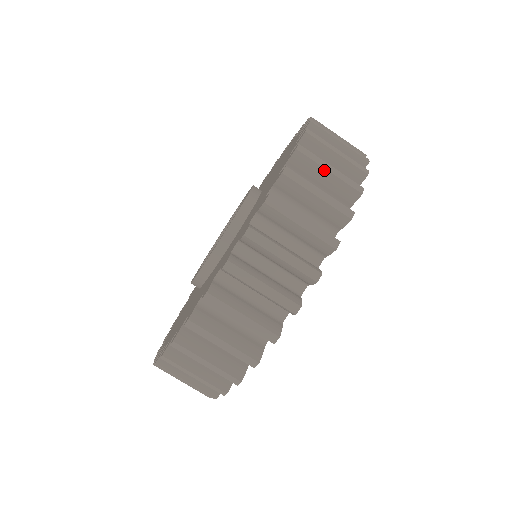
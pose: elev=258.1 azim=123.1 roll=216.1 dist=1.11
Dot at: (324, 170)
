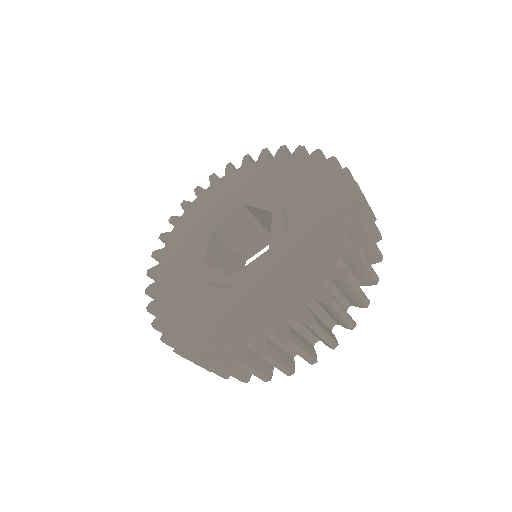
Dot at: (371, 245)
